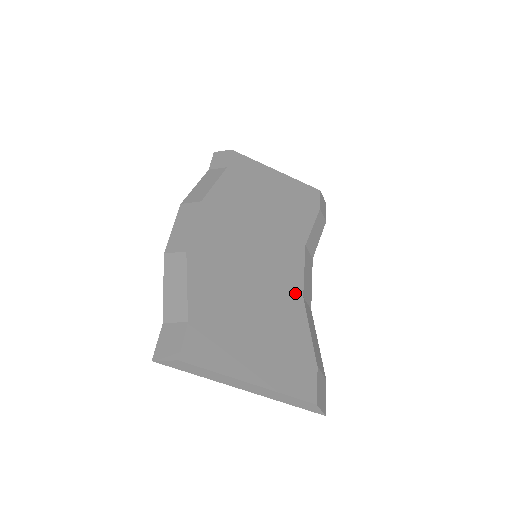
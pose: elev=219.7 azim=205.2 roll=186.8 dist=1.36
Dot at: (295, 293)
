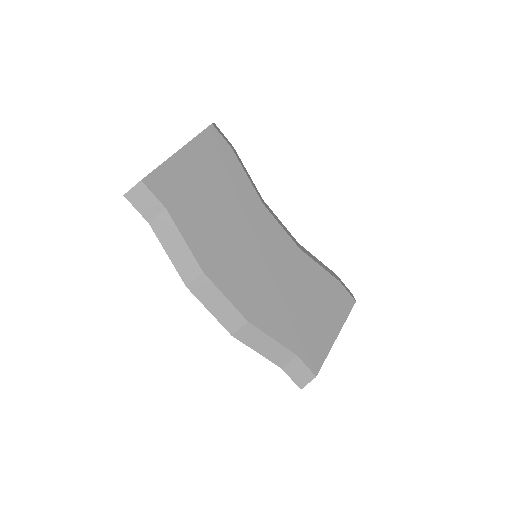
Dot at: (296, 253)
